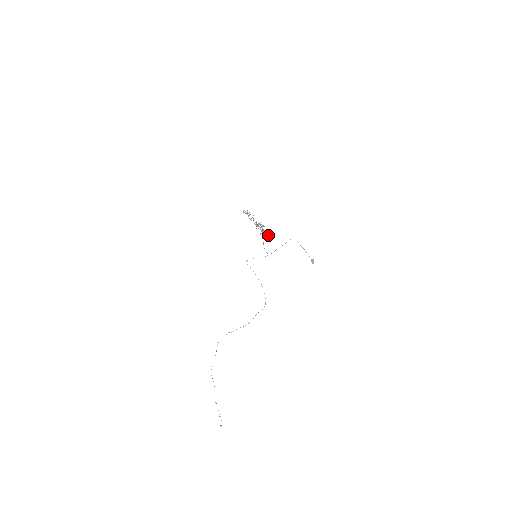
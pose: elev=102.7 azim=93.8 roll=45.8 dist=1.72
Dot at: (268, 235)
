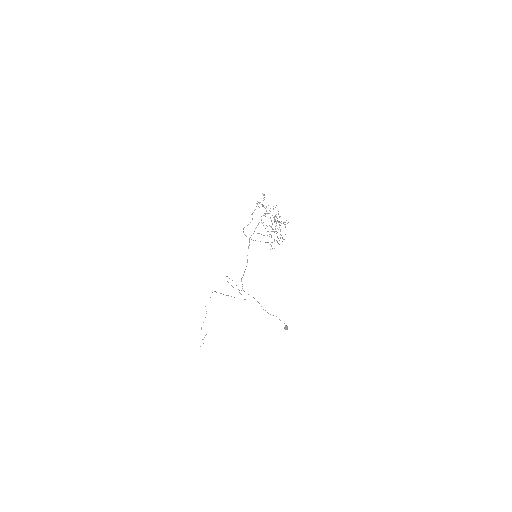
Dot at: occluded
